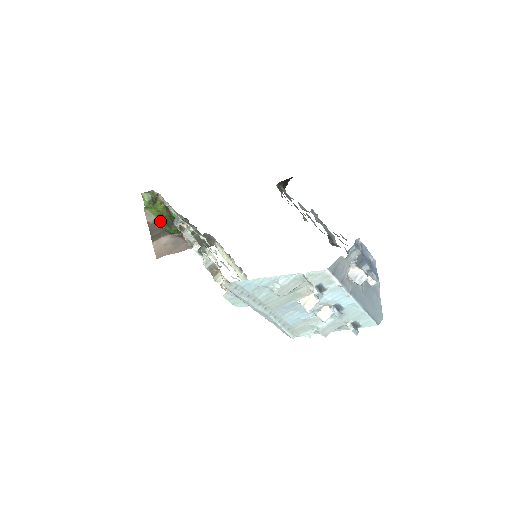
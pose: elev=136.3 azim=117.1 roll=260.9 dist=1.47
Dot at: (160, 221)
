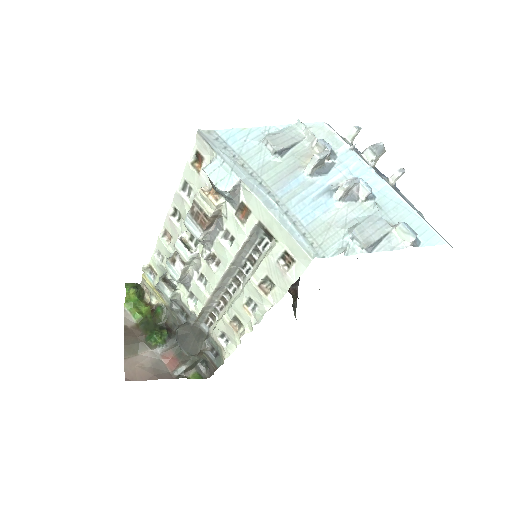
Dot at: (141, 328)
